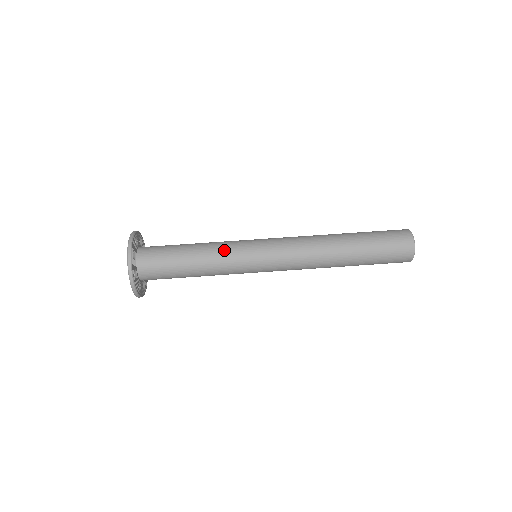
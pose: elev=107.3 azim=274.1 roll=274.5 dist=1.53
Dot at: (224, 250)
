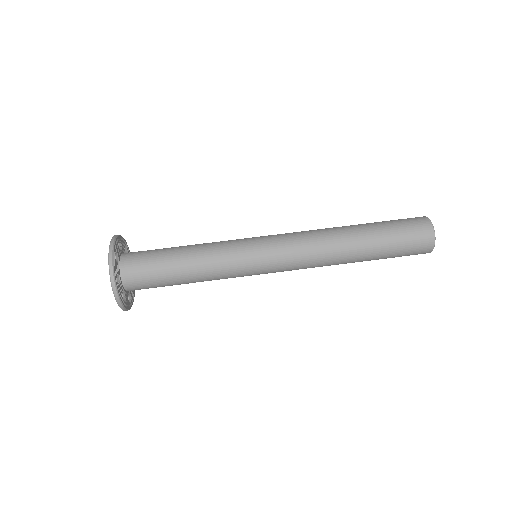
Dot at: (221, 262)
